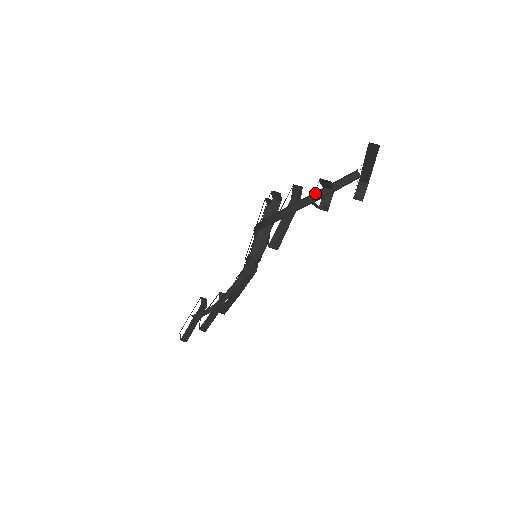
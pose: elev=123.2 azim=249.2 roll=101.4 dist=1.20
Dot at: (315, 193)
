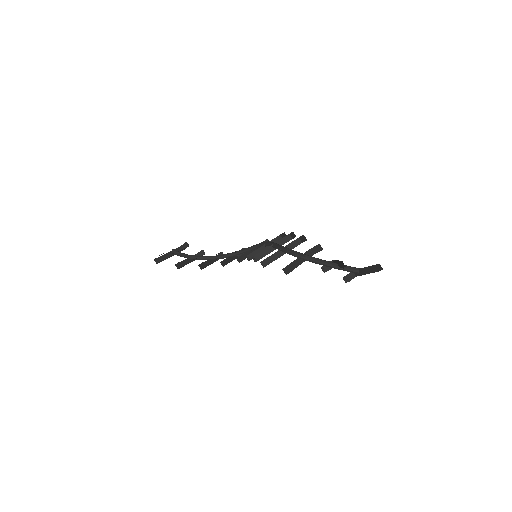
Dot at: (330, 262)
